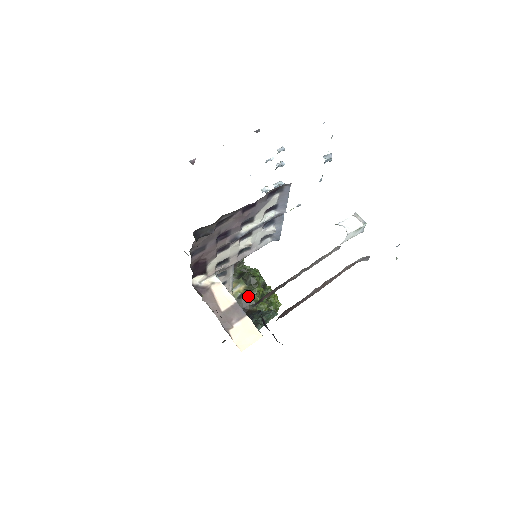
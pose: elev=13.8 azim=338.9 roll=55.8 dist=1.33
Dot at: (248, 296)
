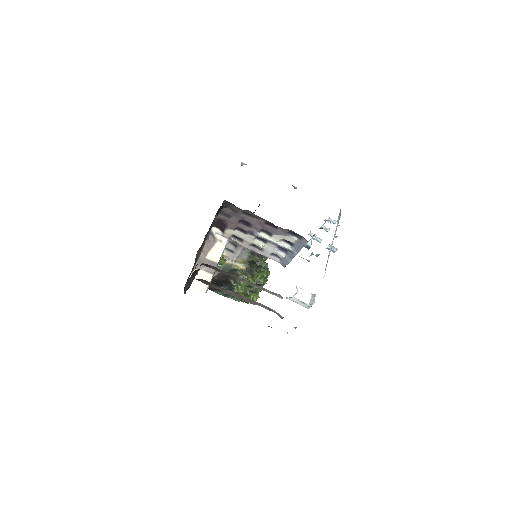
Dot at: (239, 274)
